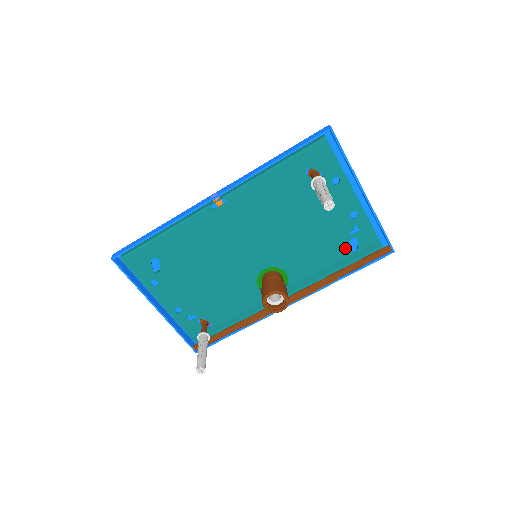
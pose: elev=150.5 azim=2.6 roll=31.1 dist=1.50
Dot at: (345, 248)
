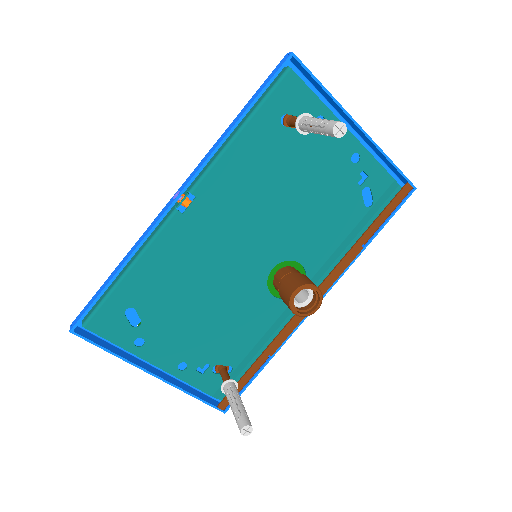
Dot at: (359, 205)
